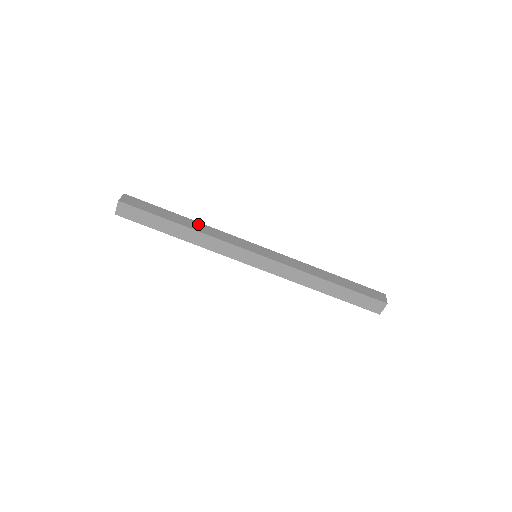
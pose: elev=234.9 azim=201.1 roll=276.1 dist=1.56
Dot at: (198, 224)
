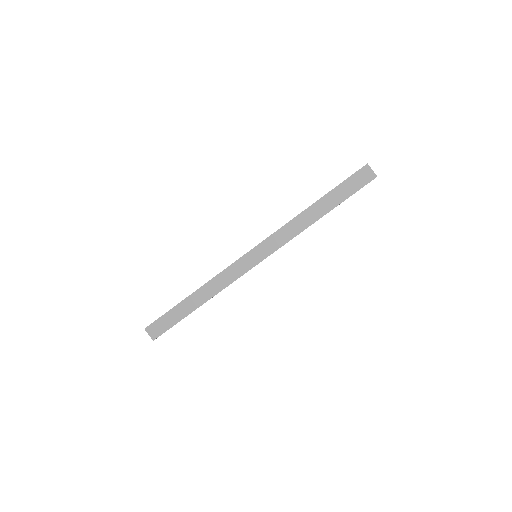
Dot at: occluded
